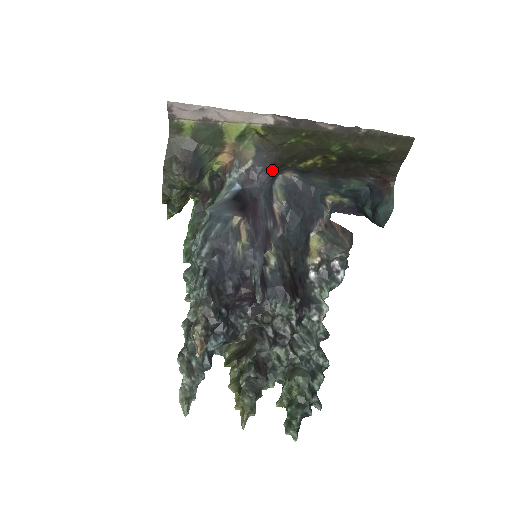
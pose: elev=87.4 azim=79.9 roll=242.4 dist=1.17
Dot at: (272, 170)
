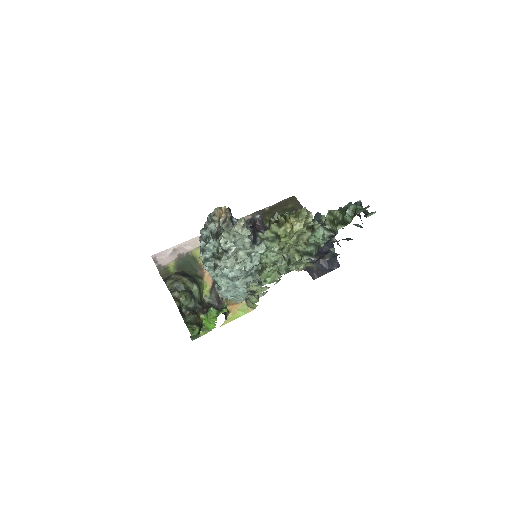
Dot at: occluded
